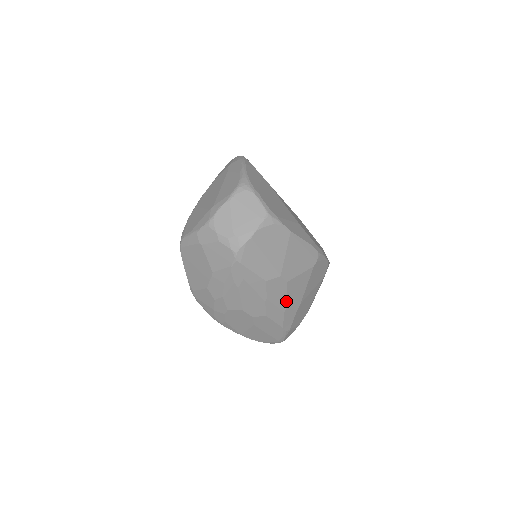
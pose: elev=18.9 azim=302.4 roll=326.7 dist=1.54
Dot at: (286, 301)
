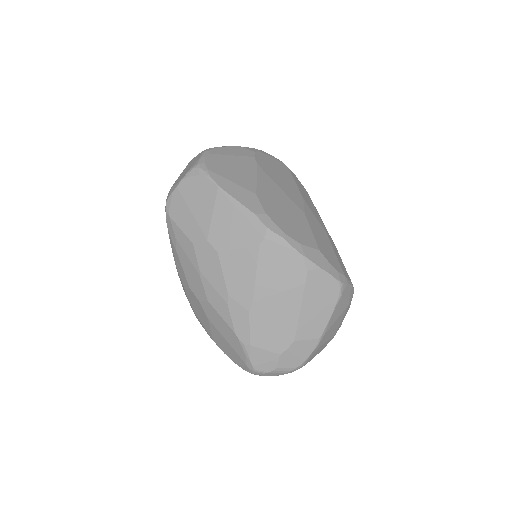
Dot at: (225, 285)
